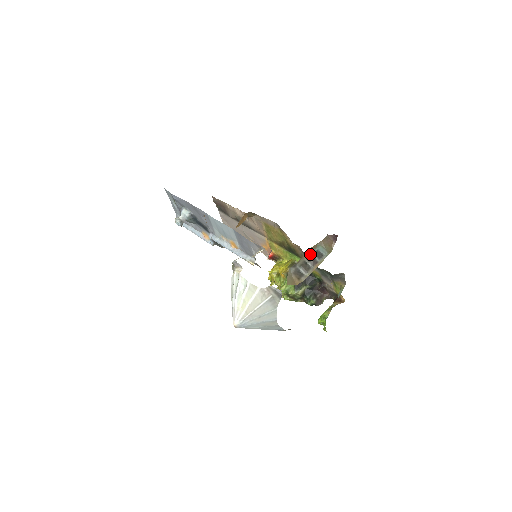
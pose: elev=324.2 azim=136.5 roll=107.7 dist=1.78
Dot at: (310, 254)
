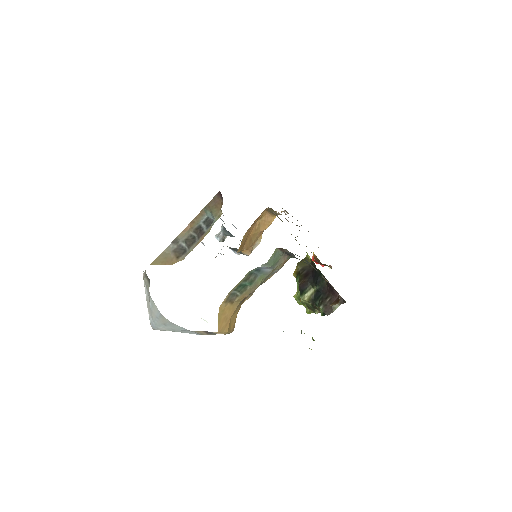
Dot at: (198, 224)
